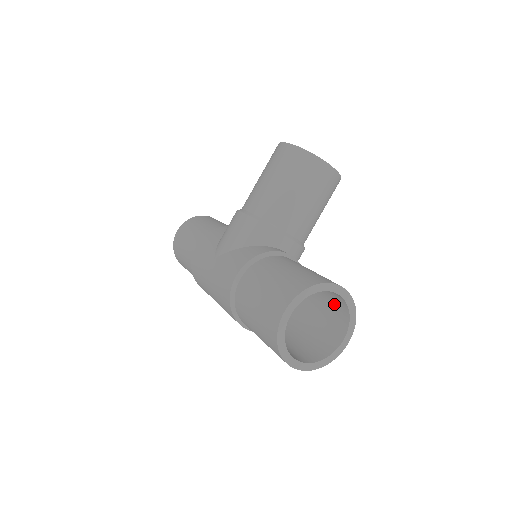
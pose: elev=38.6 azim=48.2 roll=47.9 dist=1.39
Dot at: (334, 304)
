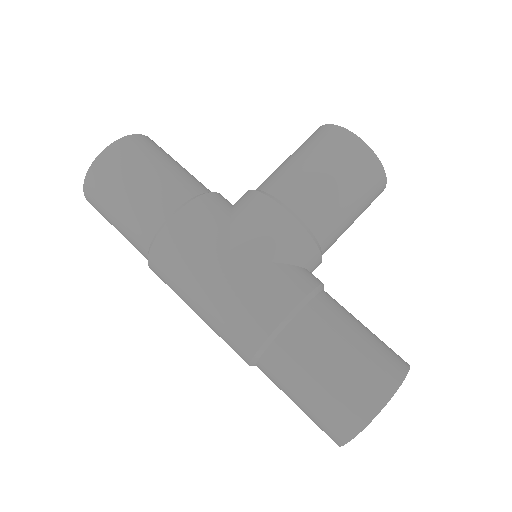
Dot at: occluded
